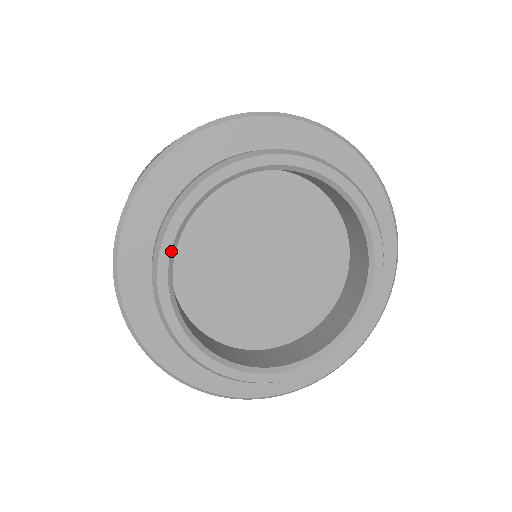
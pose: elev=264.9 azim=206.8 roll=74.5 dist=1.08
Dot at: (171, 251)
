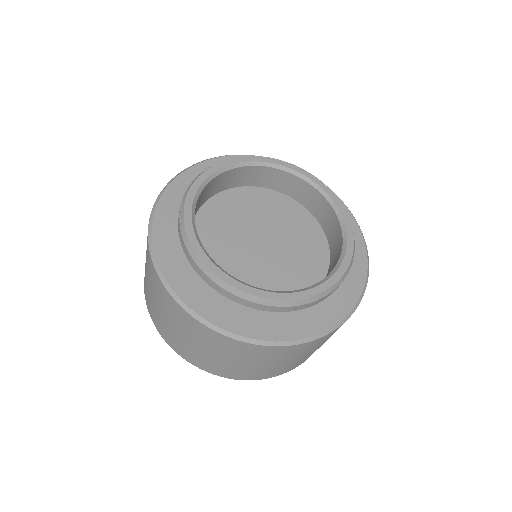
Dot at: (218, 170)
